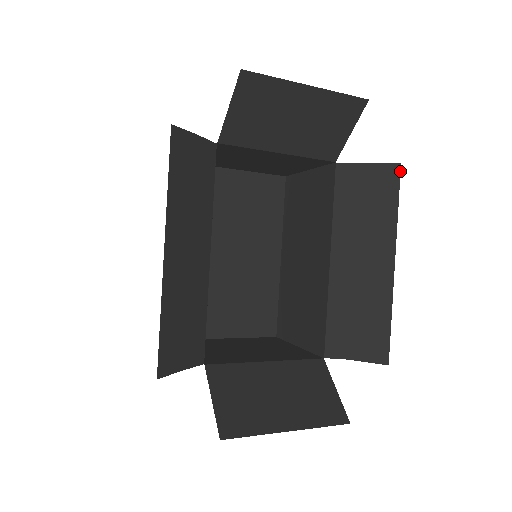
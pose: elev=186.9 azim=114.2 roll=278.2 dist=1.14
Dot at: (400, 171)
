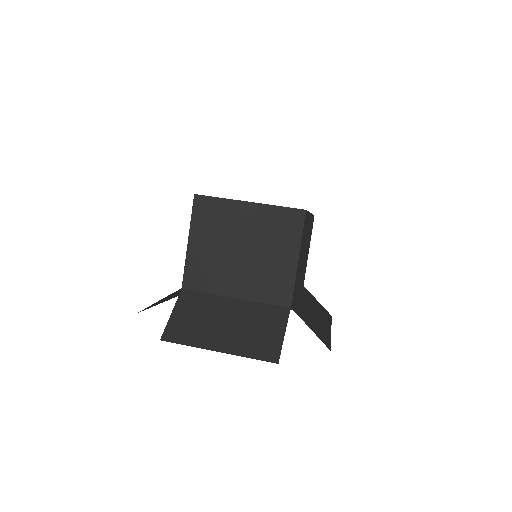
Dot at: (330, 349)
